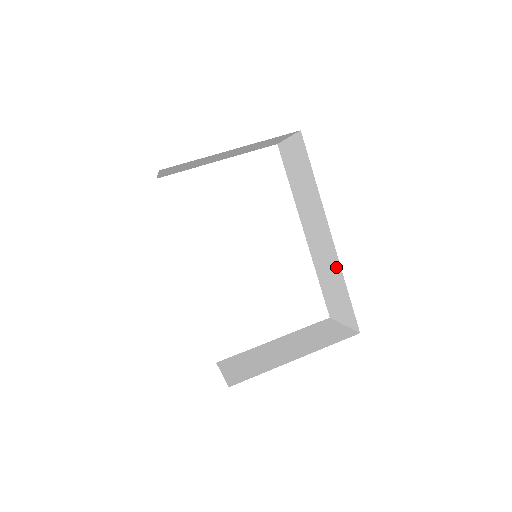
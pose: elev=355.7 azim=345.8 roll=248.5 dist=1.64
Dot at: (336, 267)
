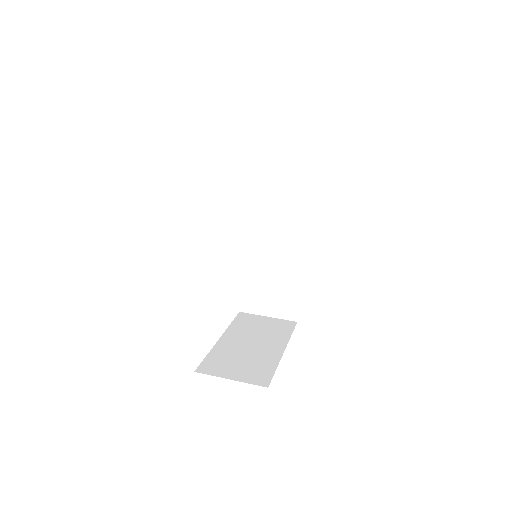
Dot at: (292, 268)
